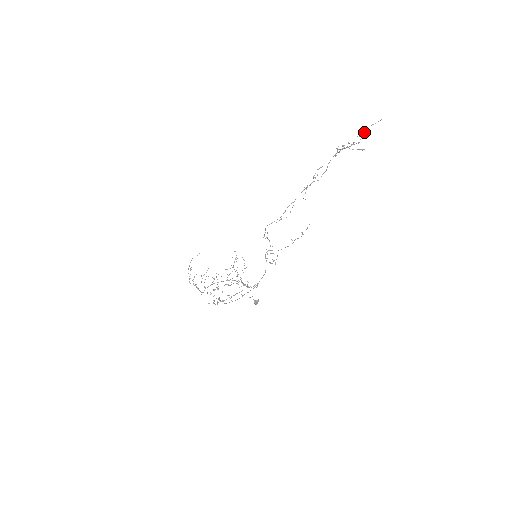
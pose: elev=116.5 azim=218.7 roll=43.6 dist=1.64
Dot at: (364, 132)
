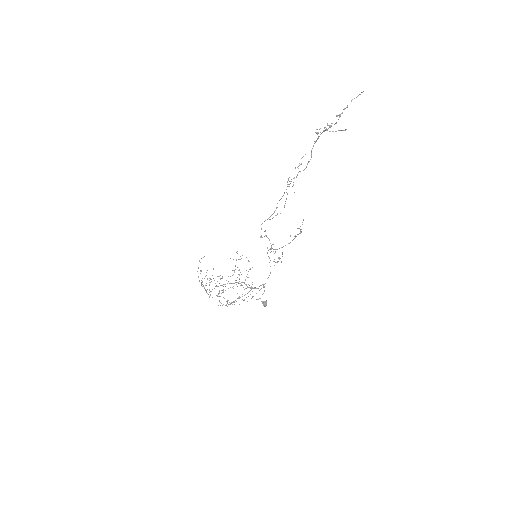
Dot at: (344, 109)
